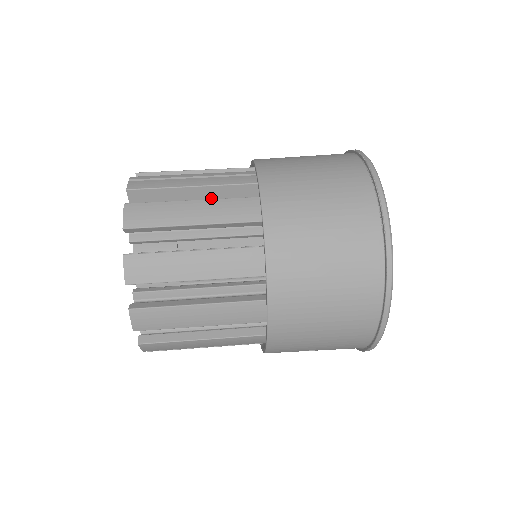
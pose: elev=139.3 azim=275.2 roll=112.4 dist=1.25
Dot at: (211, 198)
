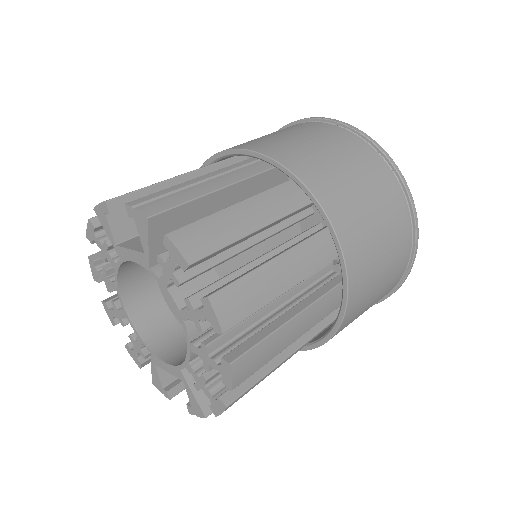
Dot at: (231, 200)
